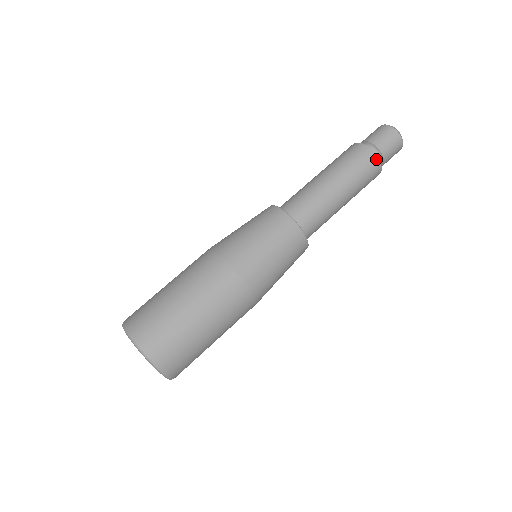
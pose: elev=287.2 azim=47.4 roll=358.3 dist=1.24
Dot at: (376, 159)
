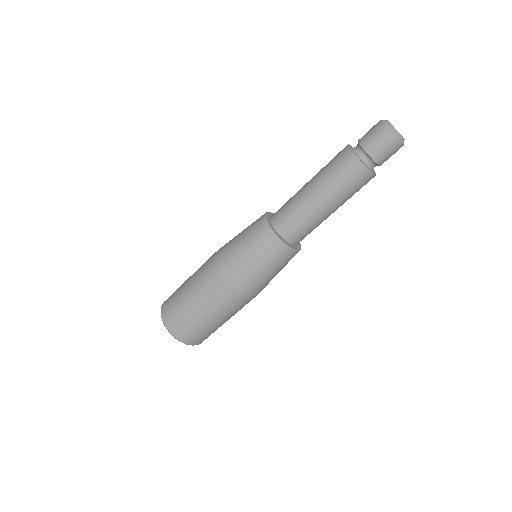
Dot at: occluded
